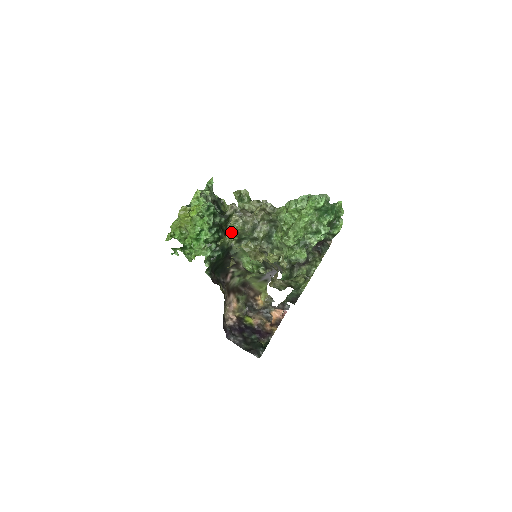
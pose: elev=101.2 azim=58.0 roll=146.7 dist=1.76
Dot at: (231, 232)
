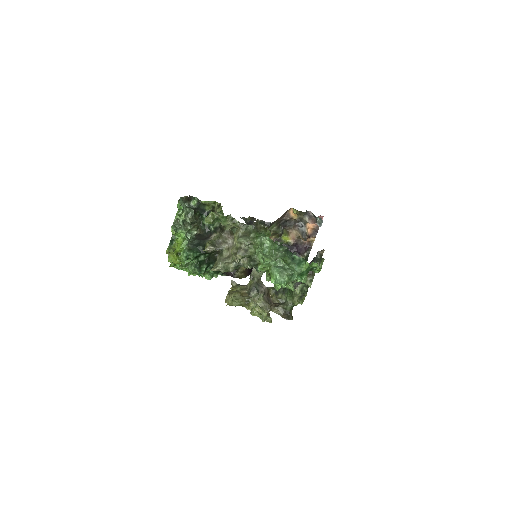
Dot at: occluded
